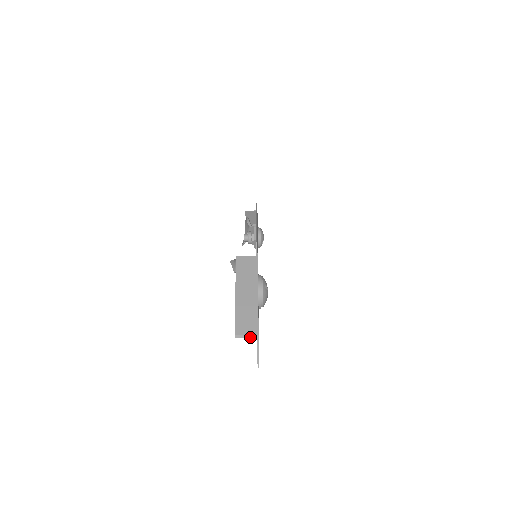
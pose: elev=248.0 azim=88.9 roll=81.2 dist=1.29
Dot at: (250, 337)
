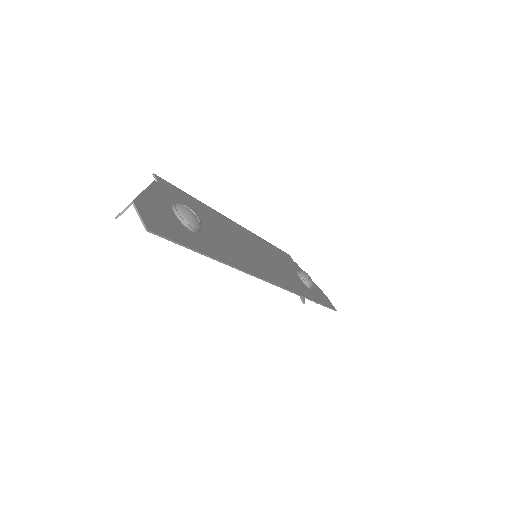
Dot at: occluded
